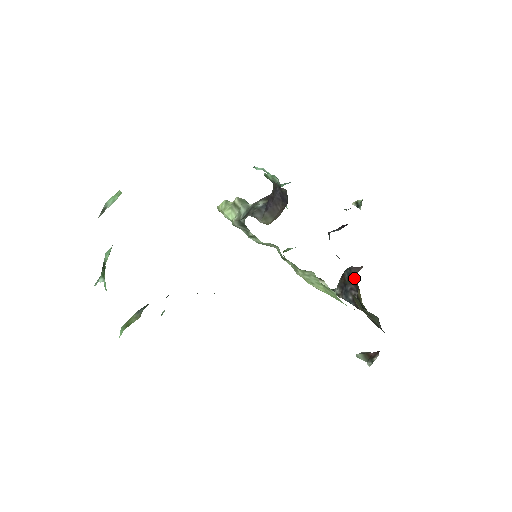
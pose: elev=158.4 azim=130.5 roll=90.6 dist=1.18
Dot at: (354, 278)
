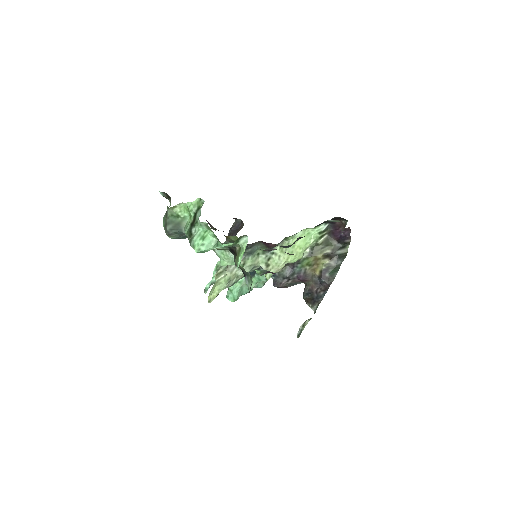
Dot at: (309, 286)
